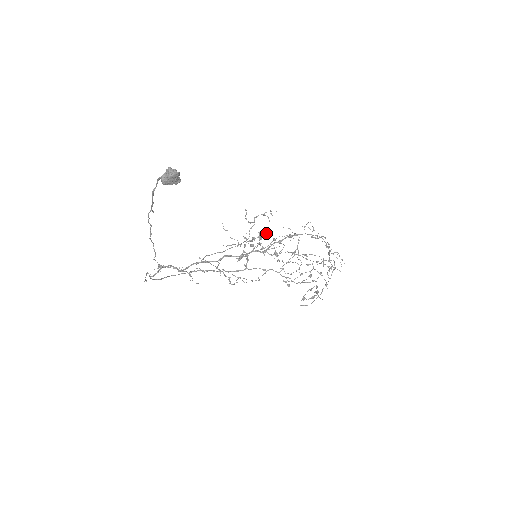
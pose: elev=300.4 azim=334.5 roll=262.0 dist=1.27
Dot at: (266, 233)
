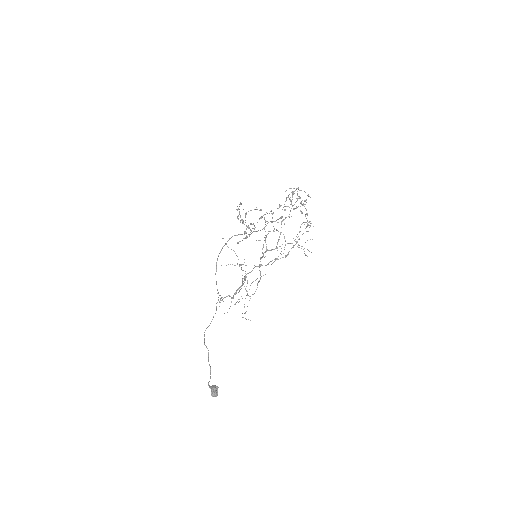
Dot at: occluded
